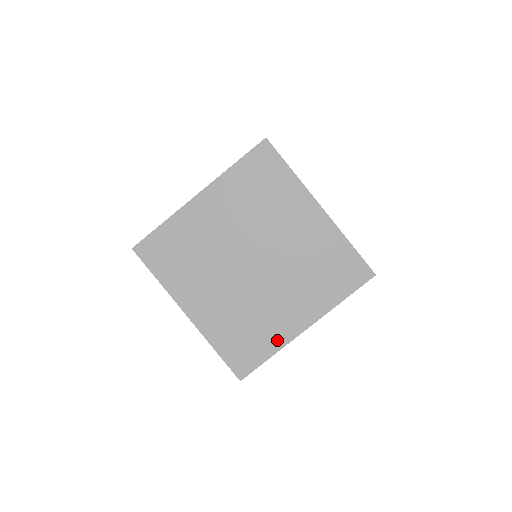
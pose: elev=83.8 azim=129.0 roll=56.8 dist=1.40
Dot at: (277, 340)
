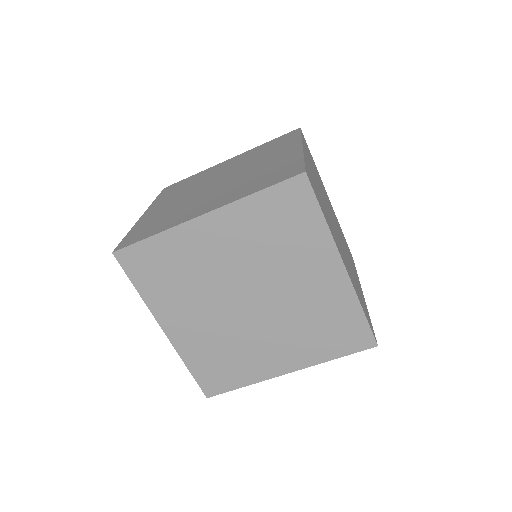
Dot at: (254, 375)
